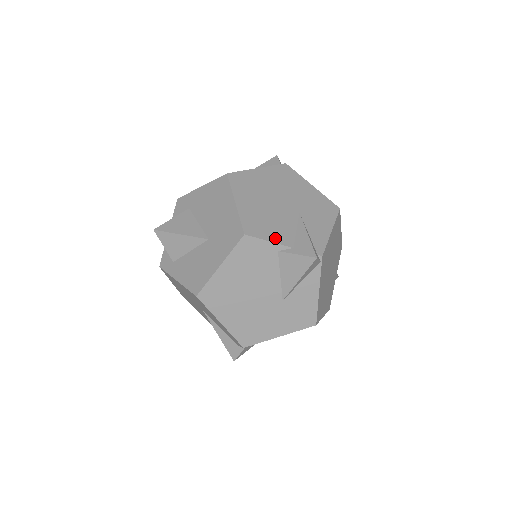
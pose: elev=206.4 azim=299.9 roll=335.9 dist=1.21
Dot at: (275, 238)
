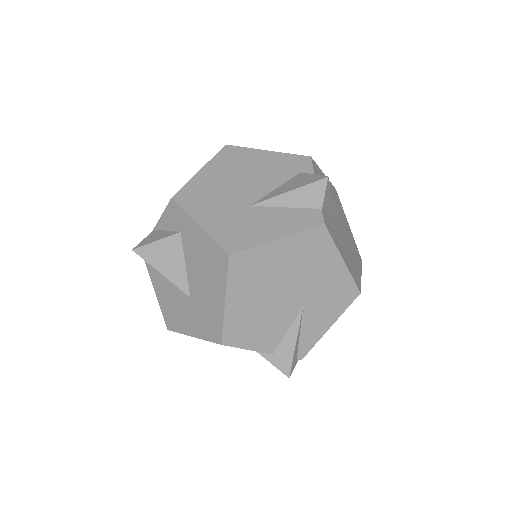
Dot at: (256, 345)
